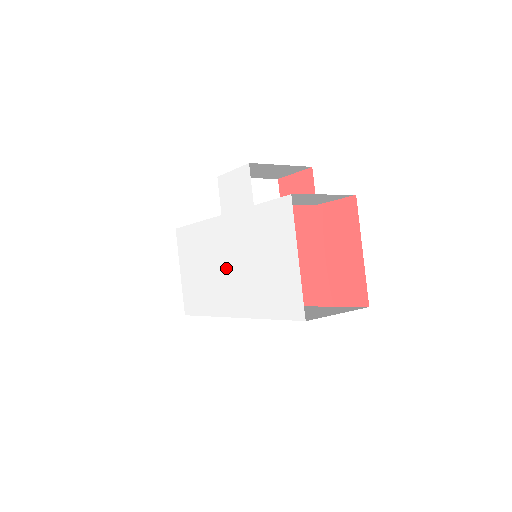
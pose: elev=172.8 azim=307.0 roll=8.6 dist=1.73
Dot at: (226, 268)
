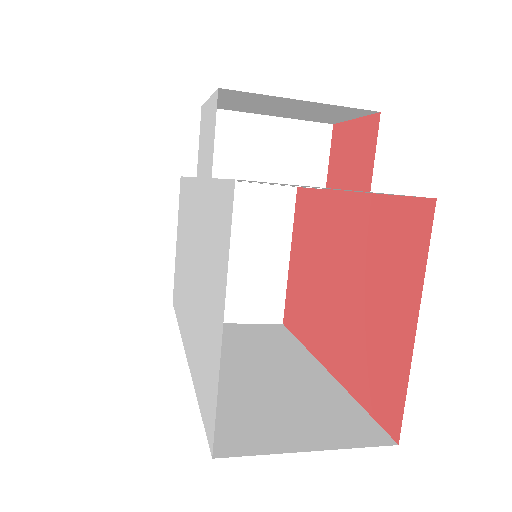
Dot at: (189, 269)
